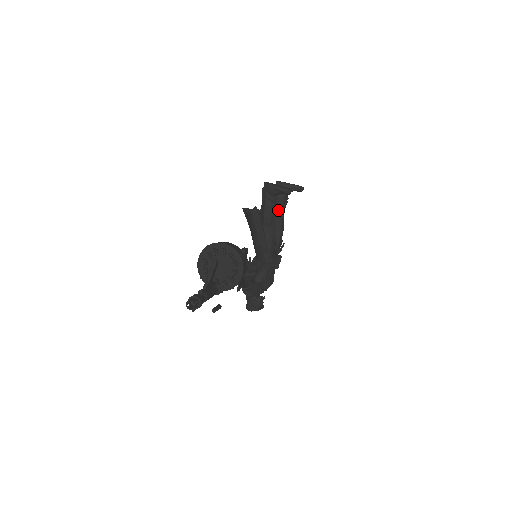
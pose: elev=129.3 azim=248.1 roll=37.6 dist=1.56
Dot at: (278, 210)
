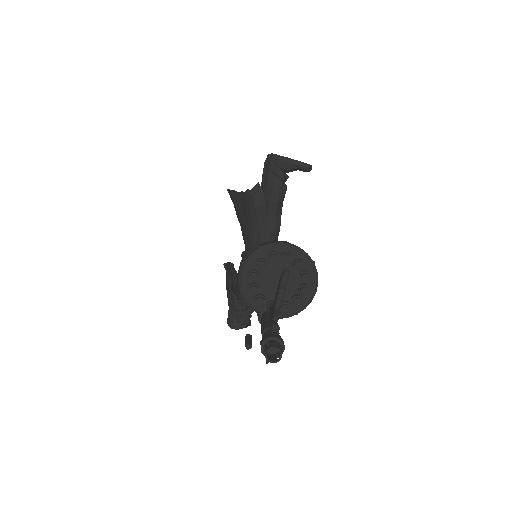
Dot at: occluded
